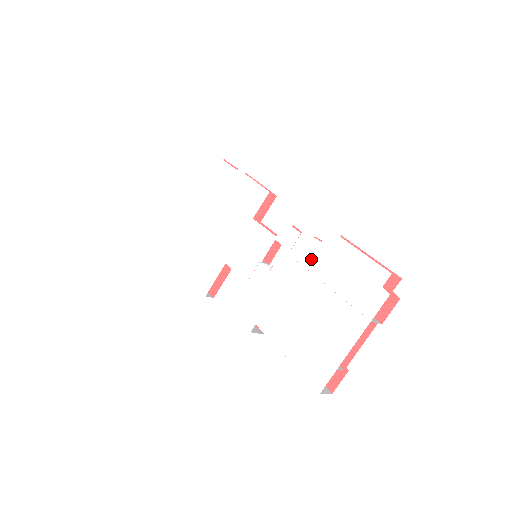
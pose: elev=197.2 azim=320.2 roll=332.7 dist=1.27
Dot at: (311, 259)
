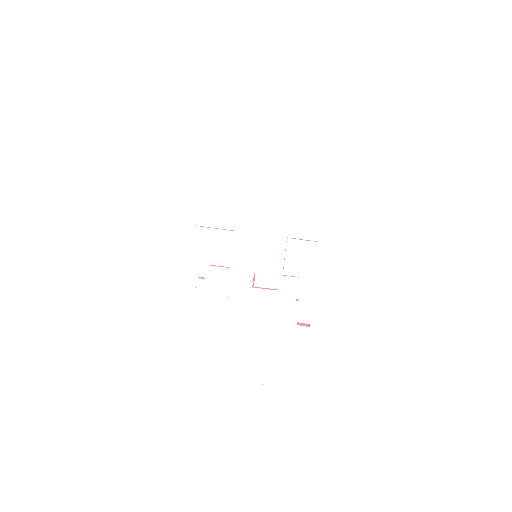
Dot at: (280, 323)
